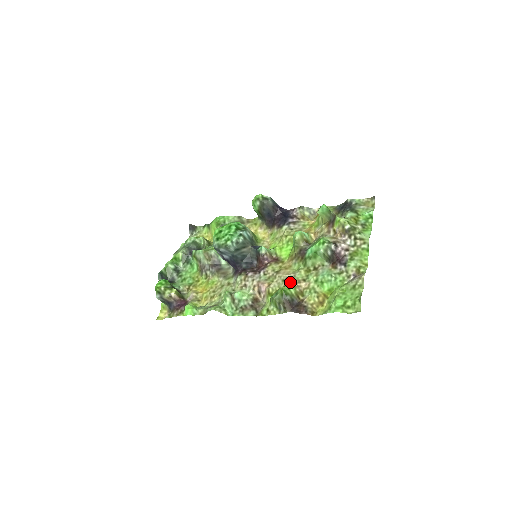
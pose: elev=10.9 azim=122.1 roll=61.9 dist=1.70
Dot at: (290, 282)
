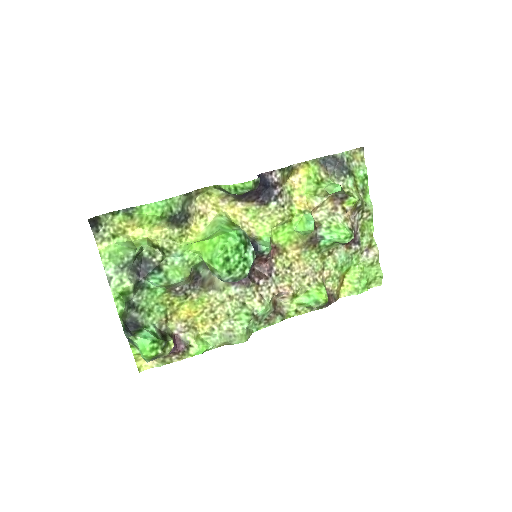
Dot at: (313, 278)
